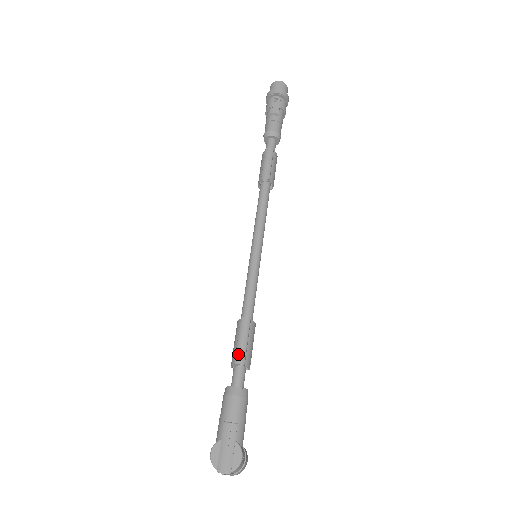
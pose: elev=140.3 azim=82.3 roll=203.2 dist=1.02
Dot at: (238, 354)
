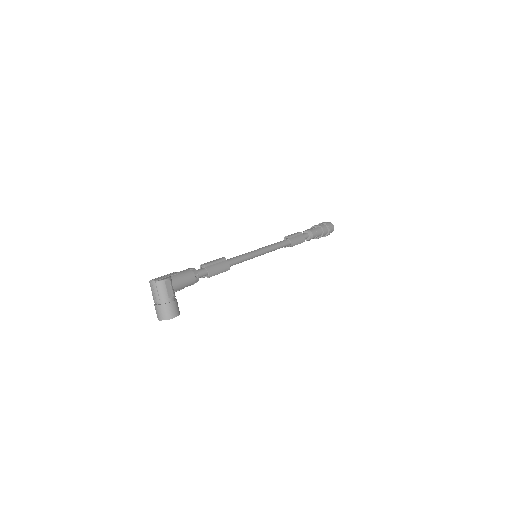
Dot at: (206, 263)
